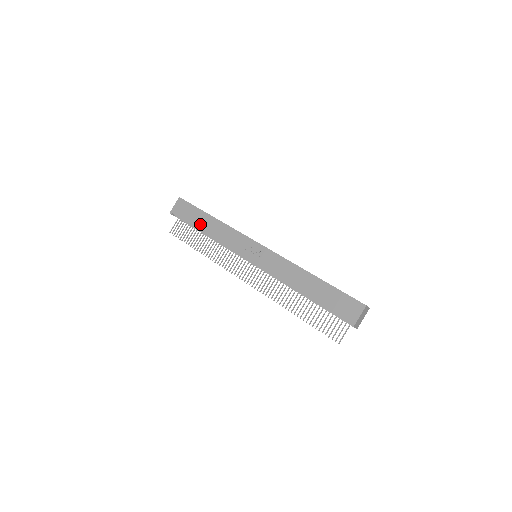
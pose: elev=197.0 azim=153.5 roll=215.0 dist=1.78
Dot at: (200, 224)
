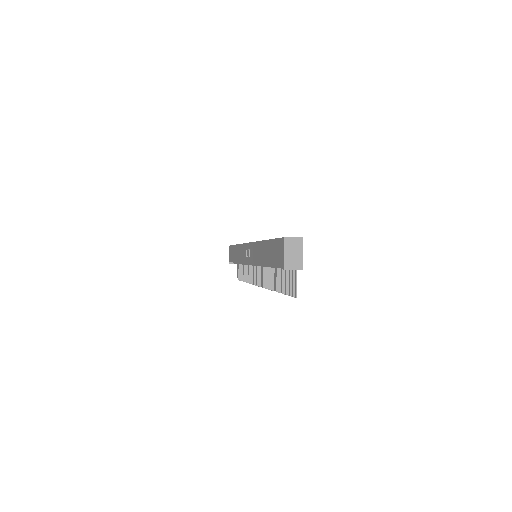
Dot at: (235, 257)
